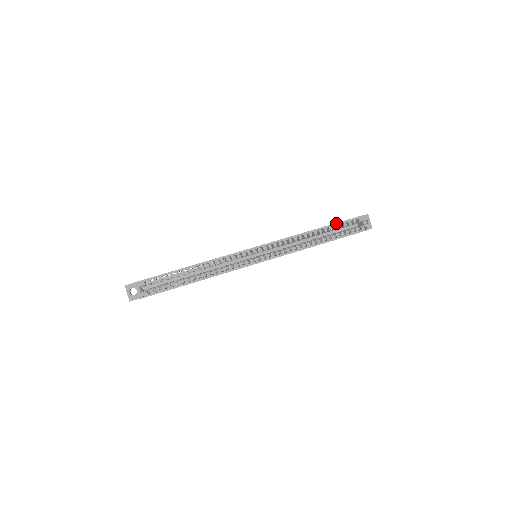
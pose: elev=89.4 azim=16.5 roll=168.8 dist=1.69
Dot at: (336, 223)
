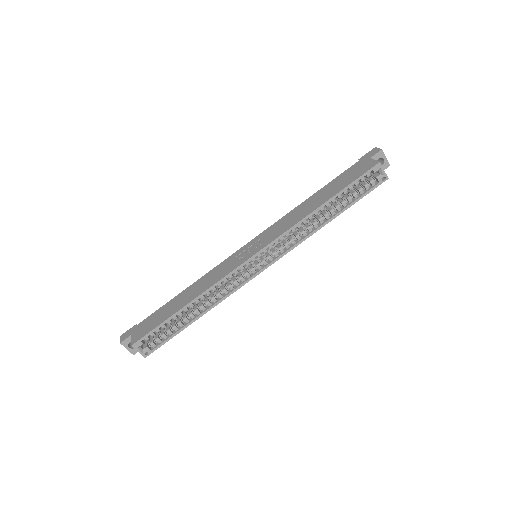
Dot at: (345, 187)
